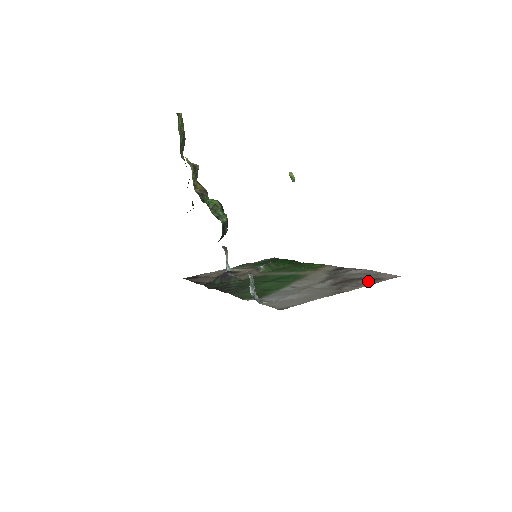
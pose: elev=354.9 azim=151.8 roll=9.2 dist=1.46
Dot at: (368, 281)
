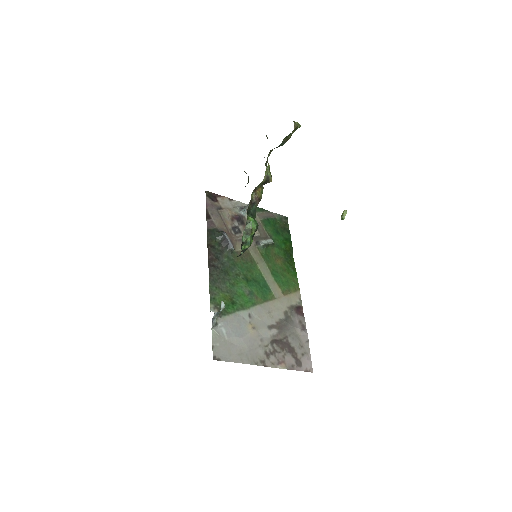
Dot at: (291, 361)
